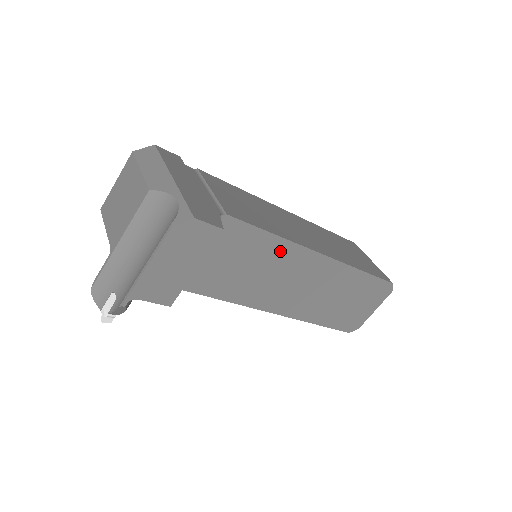
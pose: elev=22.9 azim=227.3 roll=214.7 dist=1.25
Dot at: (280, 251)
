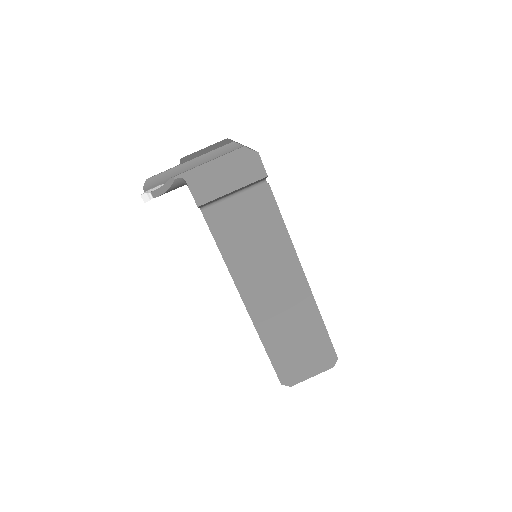
Dot at: (281, 245)
